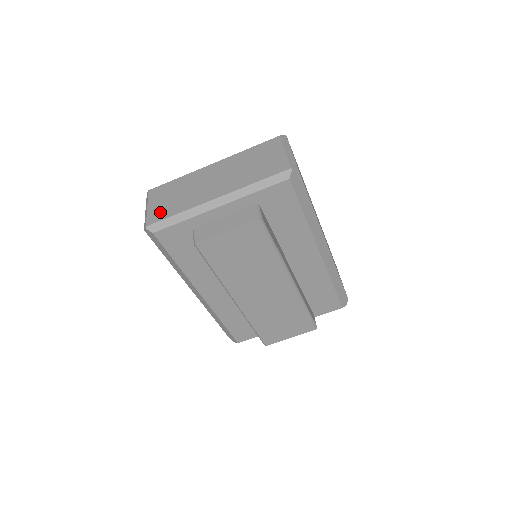
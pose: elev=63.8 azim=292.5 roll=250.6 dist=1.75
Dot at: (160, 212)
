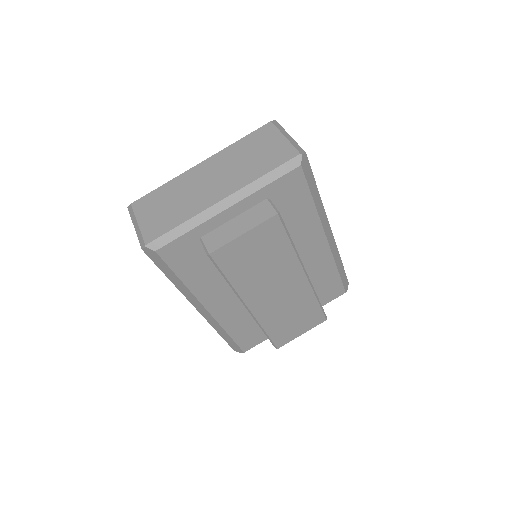
Dot at: (157, 226)
